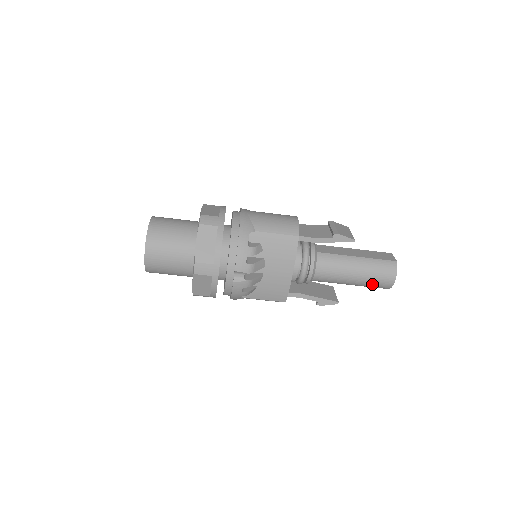
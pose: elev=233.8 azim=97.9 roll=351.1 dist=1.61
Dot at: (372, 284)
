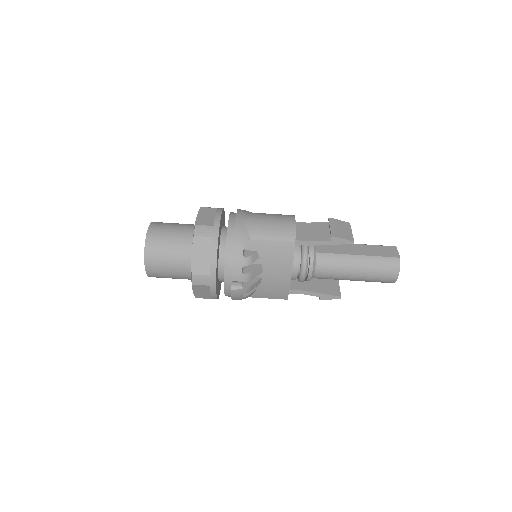
Dot at: (374, 280)
